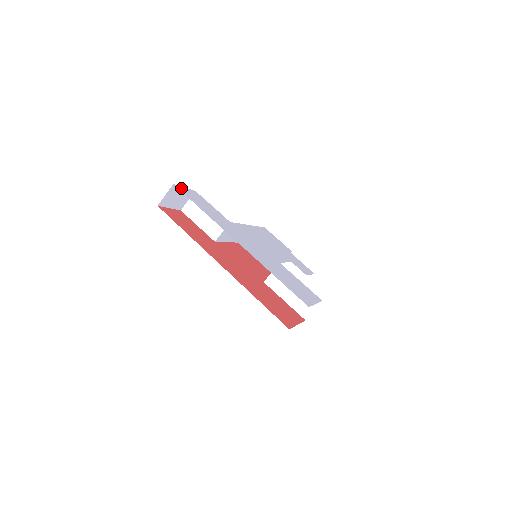
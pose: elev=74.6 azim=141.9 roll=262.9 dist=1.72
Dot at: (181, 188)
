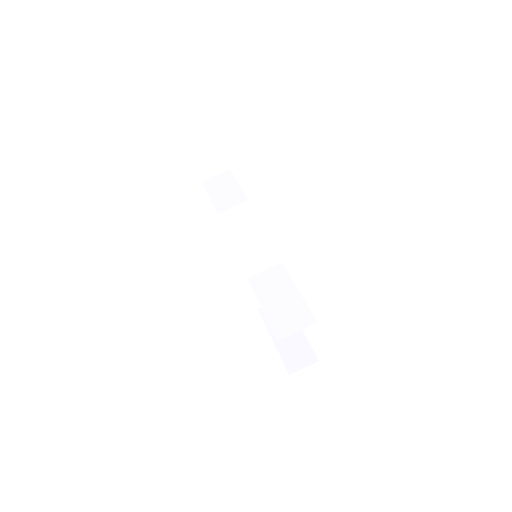
Dot at: occluded
